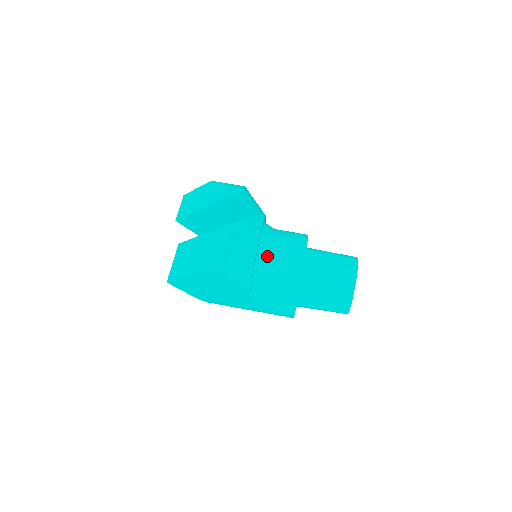
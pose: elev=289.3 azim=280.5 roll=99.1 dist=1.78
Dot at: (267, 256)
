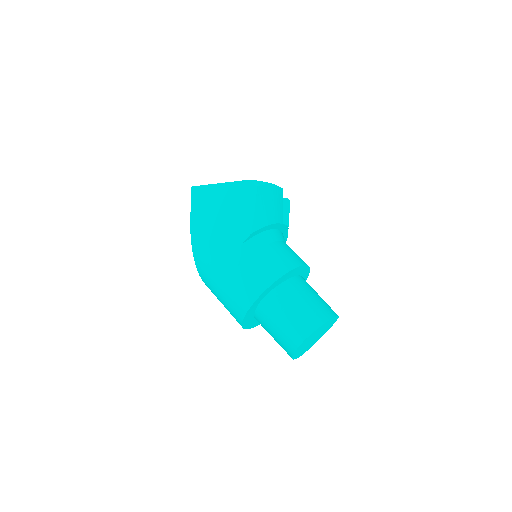
Dot at: (280, 239)
